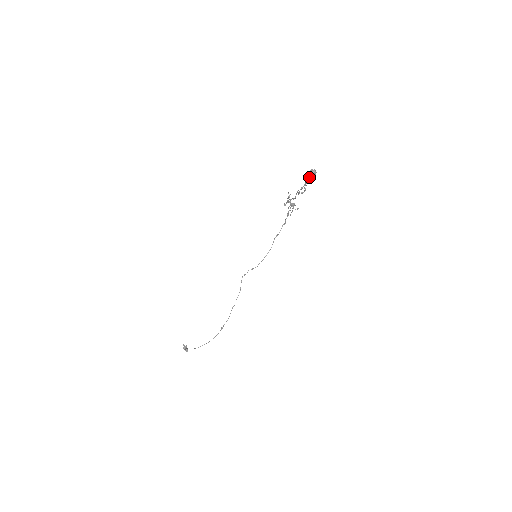
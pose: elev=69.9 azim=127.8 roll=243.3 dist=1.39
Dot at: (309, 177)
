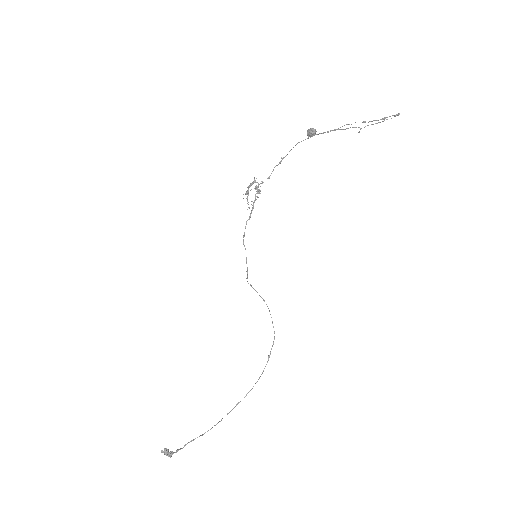
Dot at: (318, 134)
